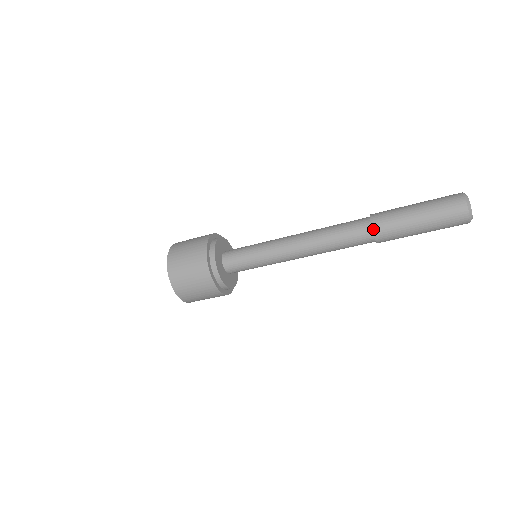
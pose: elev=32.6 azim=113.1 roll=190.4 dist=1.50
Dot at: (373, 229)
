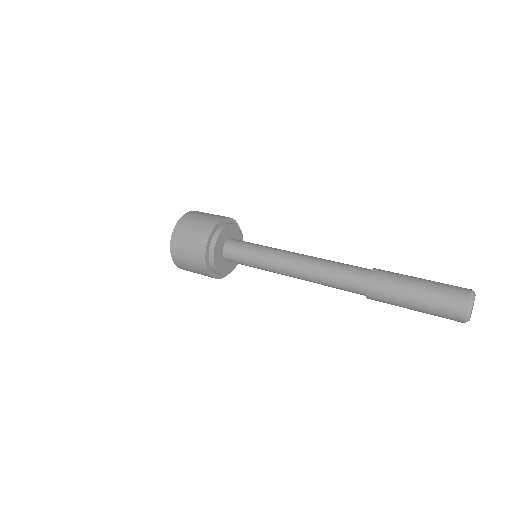
Dot at: (366, 291)
